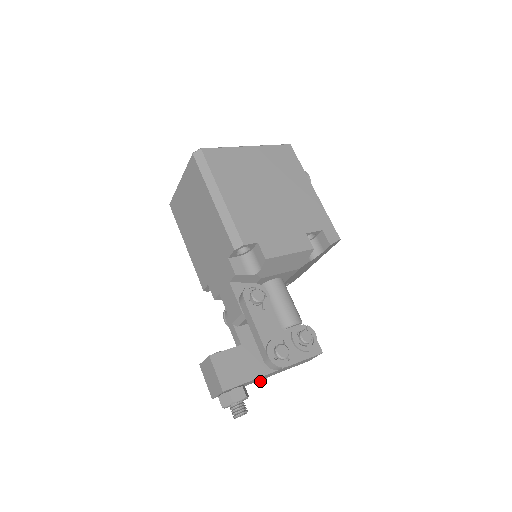
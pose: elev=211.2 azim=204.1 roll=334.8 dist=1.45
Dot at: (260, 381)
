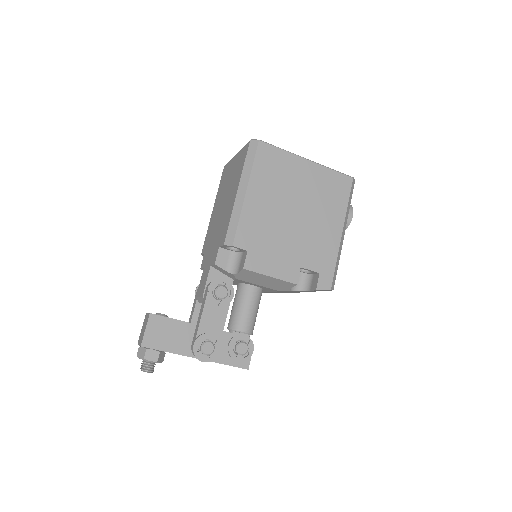
Dot at: occluded
